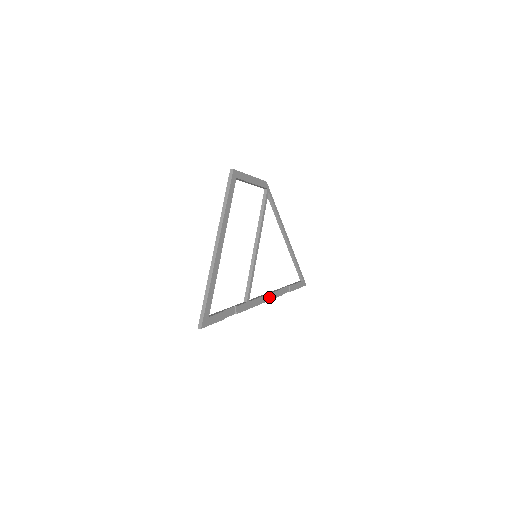
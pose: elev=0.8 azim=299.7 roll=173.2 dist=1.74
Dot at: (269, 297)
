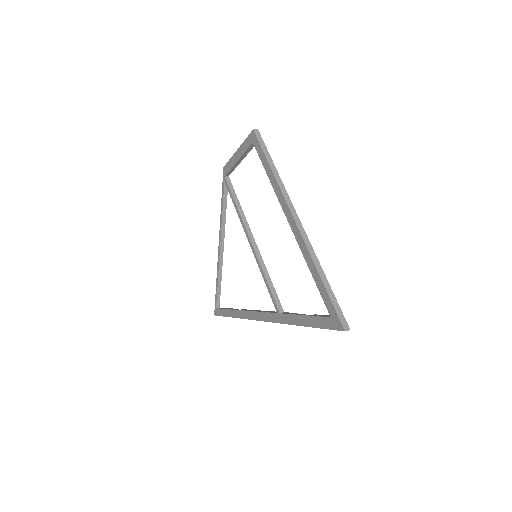
Dot at: occluded
